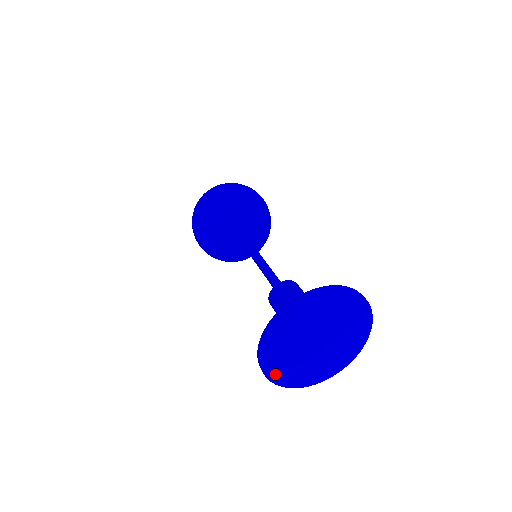
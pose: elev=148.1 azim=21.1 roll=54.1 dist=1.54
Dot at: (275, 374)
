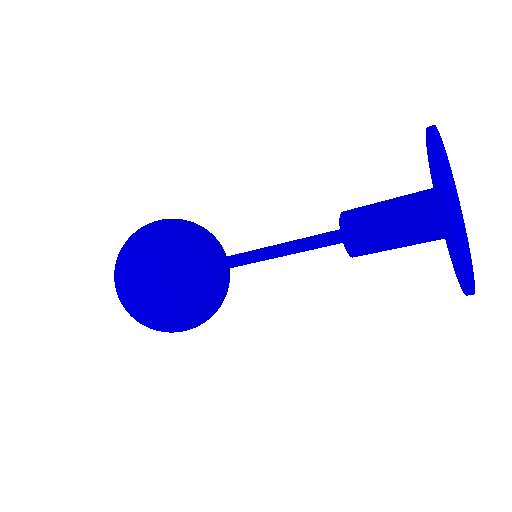
Dot at: (462, 263)
